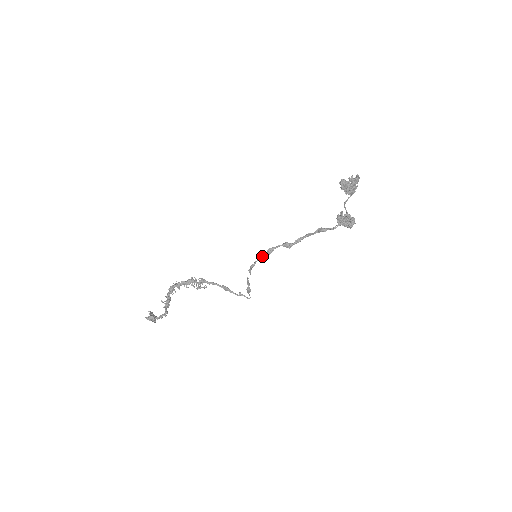
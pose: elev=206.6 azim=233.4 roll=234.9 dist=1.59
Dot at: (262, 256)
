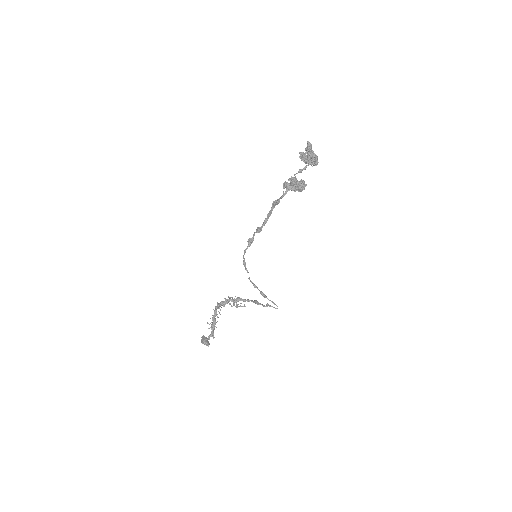
Dot at: (245, 249)
